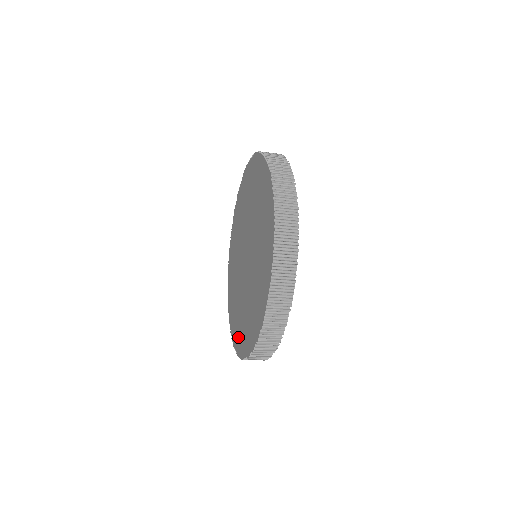
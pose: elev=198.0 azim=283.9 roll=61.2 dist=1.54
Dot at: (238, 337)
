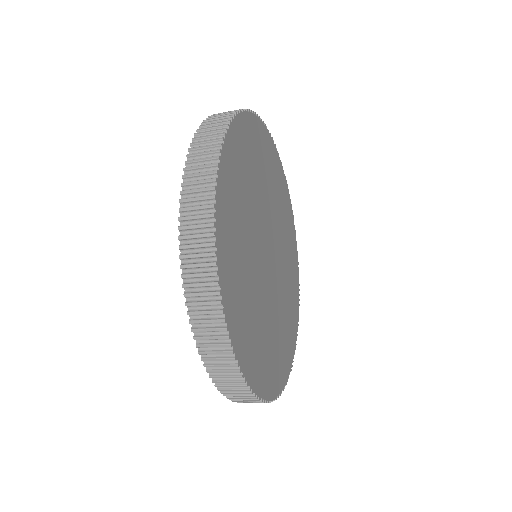
Dot at: occluded
